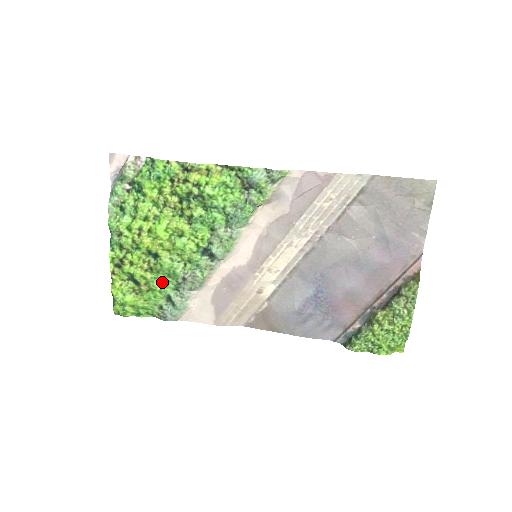
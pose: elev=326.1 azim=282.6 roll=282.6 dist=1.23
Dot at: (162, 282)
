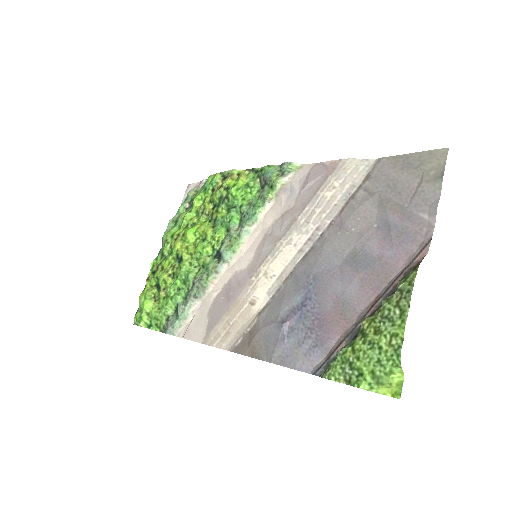
Dot at: (177, 289)
